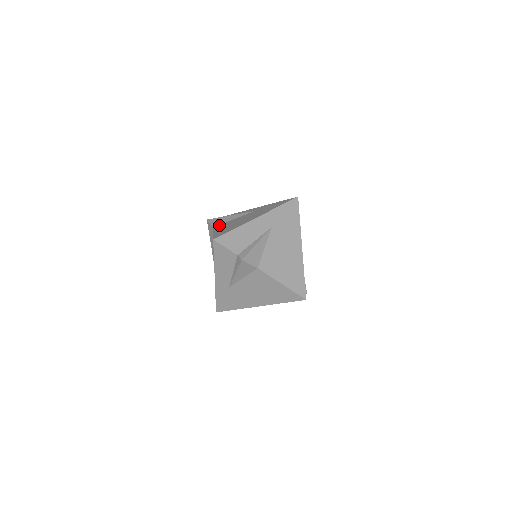
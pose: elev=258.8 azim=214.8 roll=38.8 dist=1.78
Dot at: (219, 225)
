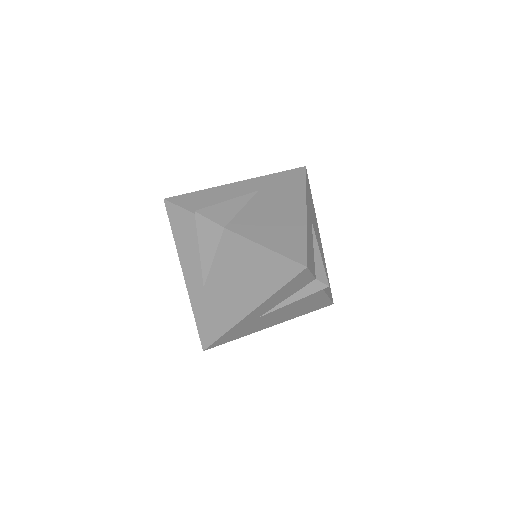
Dot at: occluded
